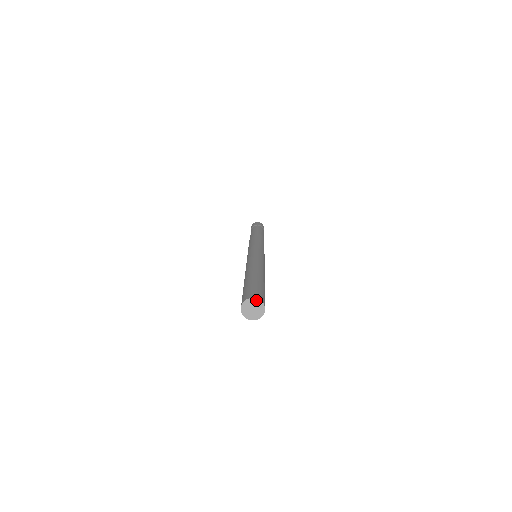
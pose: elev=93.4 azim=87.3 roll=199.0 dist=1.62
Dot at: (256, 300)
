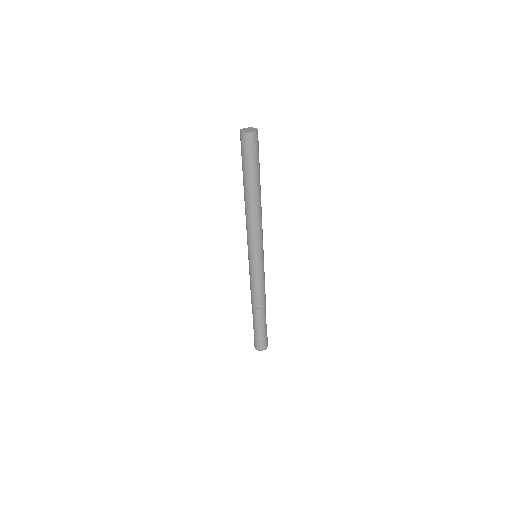
Dot at: (250, 128)
